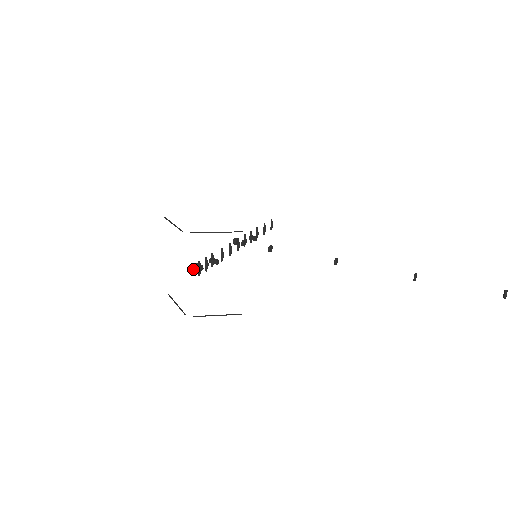
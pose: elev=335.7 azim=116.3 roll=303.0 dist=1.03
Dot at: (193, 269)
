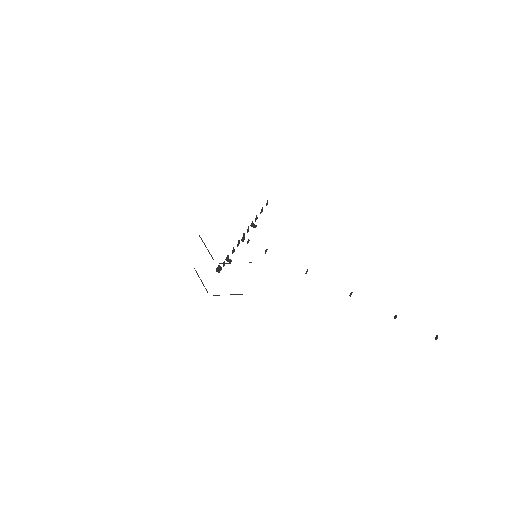
Dot at: (216, 270)
